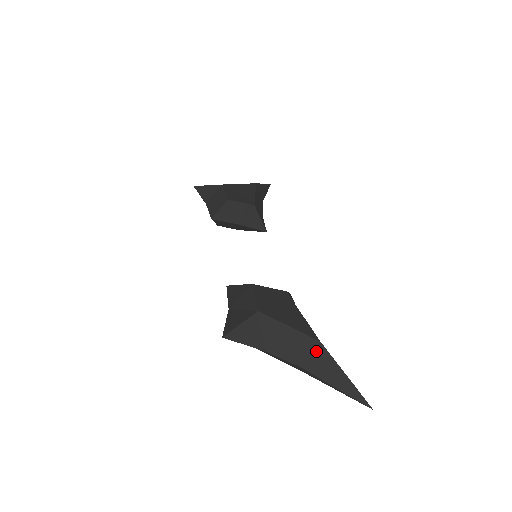
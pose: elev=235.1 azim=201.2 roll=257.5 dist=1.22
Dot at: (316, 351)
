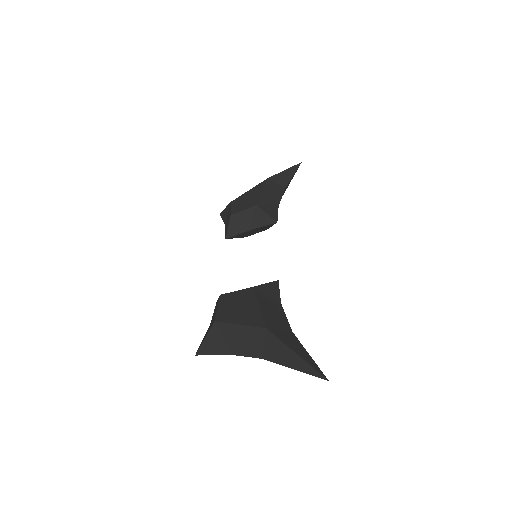
Dot at: (266, 339)
